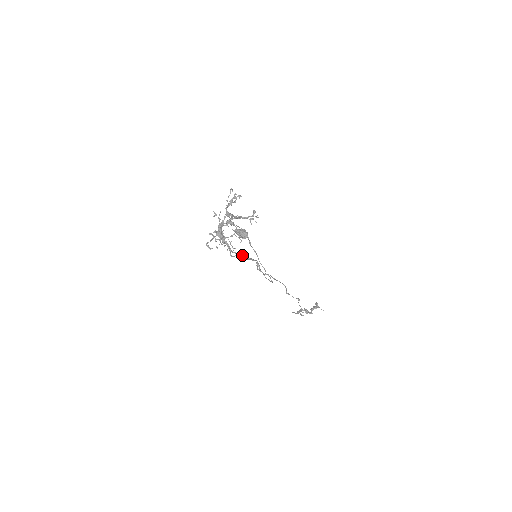
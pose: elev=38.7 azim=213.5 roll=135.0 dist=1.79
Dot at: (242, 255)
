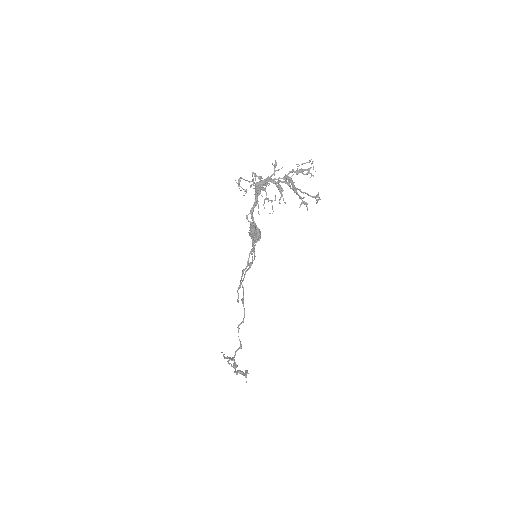
Dot at: (254, 232)
